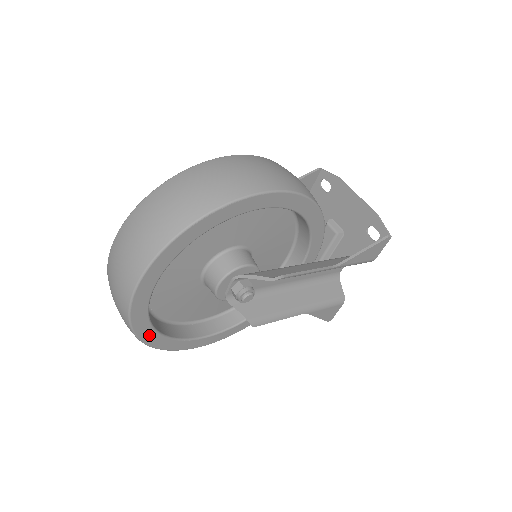
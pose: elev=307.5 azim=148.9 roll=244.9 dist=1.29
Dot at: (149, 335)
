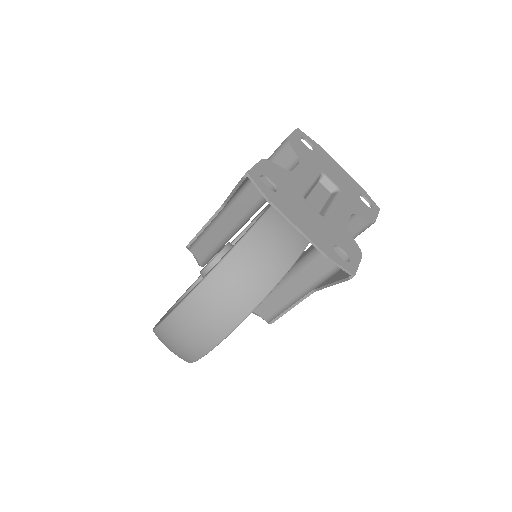
Dot at: occluded
